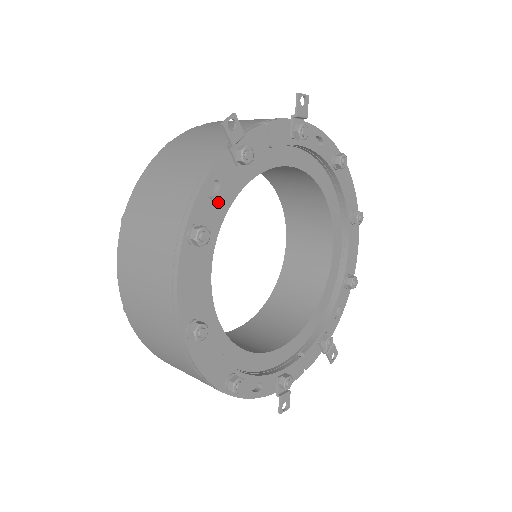
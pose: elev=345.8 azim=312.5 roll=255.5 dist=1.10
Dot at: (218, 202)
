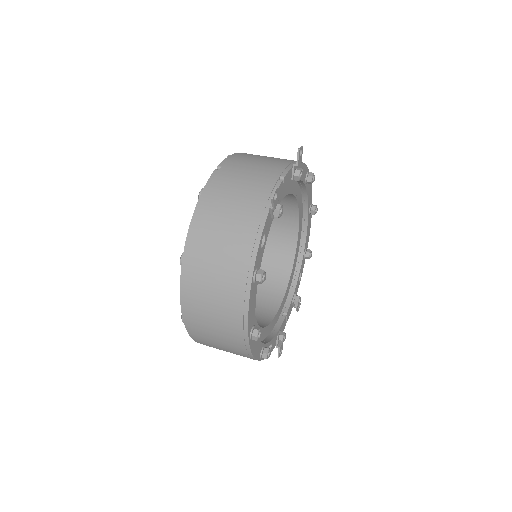
Dot at: (264, 248)
